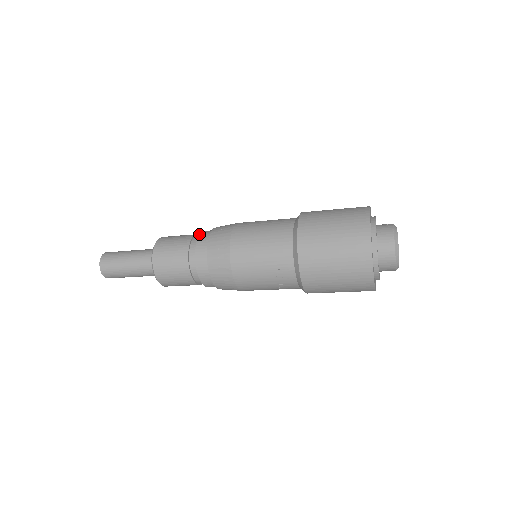
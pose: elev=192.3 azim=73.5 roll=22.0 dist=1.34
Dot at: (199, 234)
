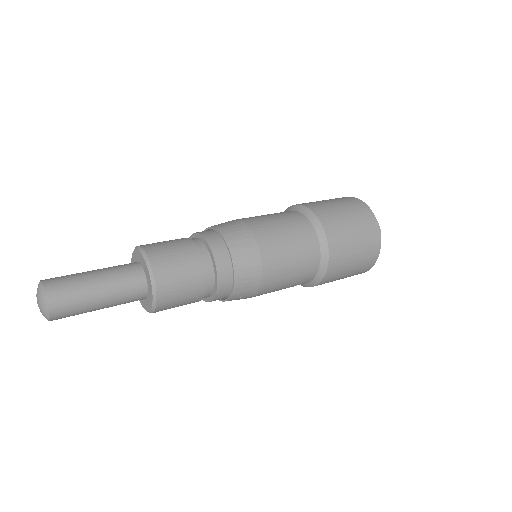
Dot at: (215, 263)
